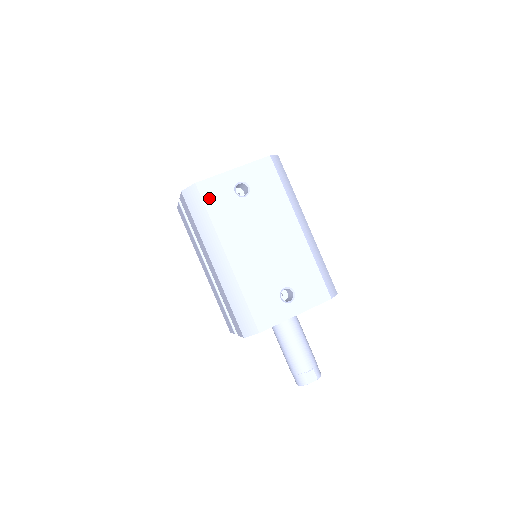
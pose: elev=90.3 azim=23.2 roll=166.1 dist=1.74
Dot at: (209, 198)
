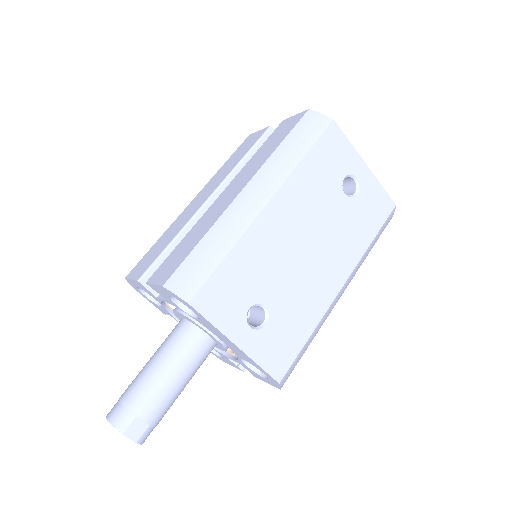
Dot at: (325, 145)
